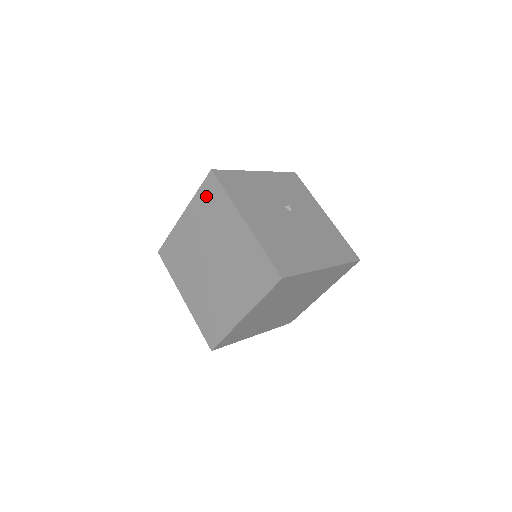
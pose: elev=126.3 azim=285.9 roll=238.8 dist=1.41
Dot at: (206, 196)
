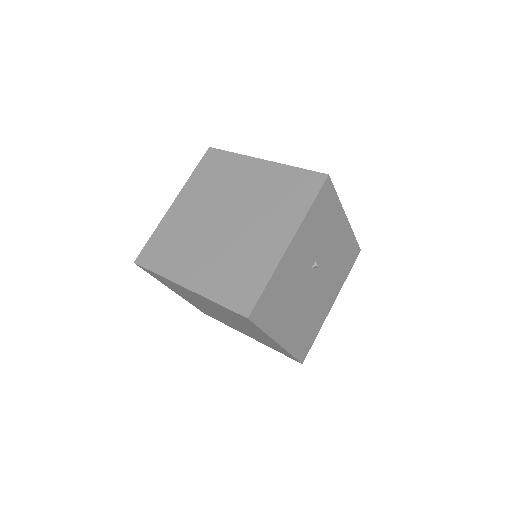
Dot at: (231, 313)
